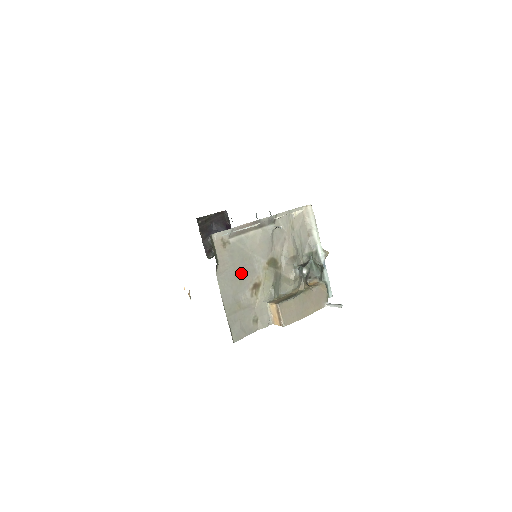
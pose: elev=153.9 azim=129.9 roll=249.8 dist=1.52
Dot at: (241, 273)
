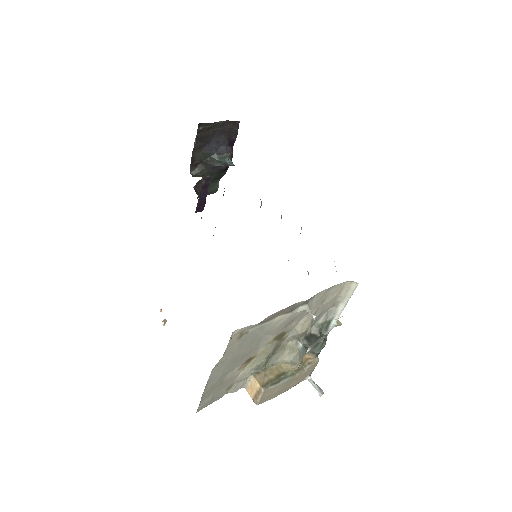
Dot at: (242, 356)
